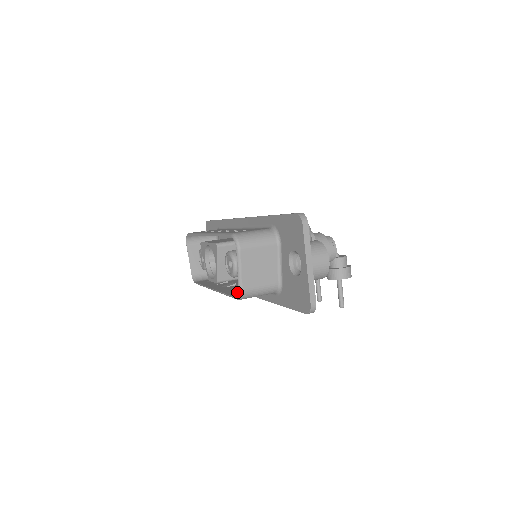
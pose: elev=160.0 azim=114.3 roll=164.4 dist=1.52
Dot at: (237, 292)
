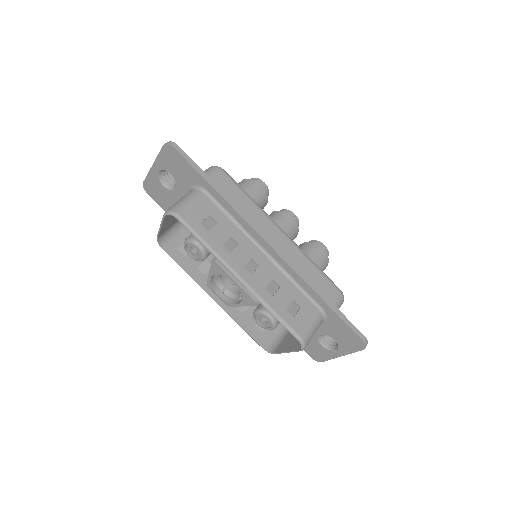
Dot at: (252, 325)
